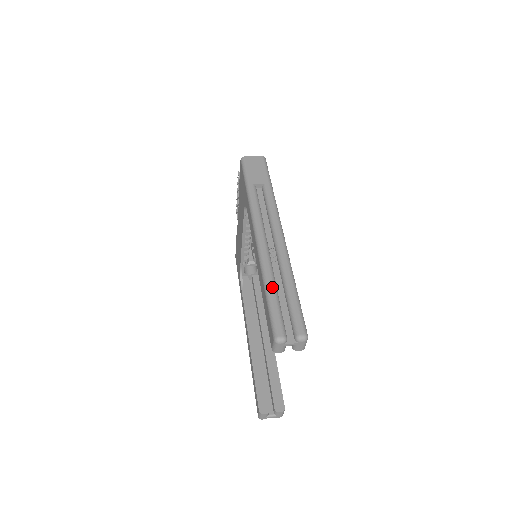
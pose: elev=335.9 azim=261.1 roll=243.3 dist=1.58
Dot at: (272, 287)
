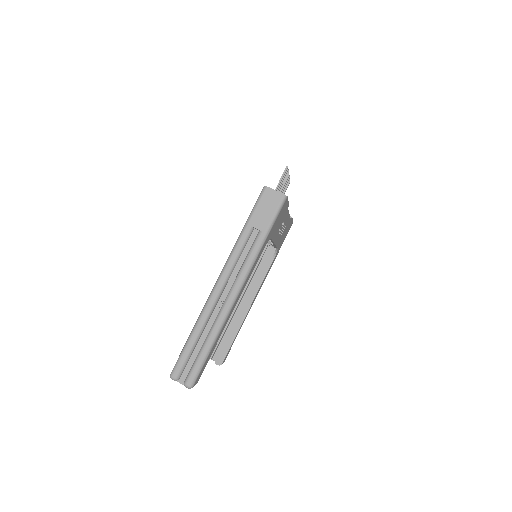
Dot at: (194, 337)
